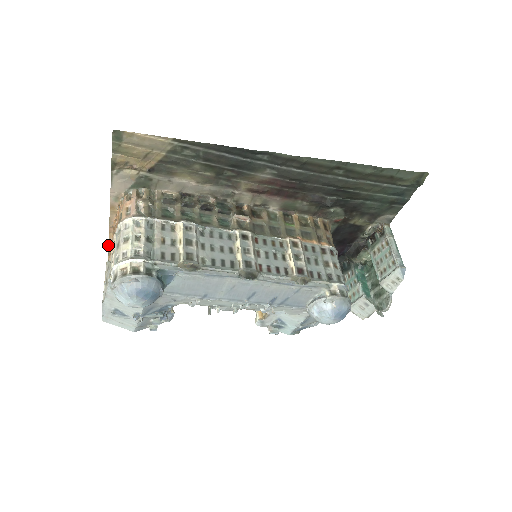
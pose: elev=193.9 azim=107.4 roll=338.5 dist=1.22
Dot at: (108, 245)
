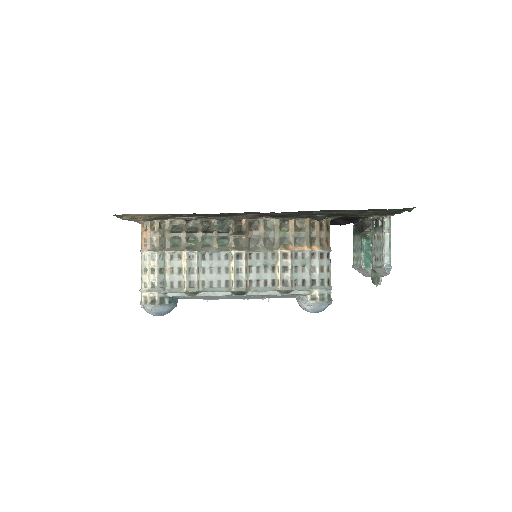
Dot at: occluded
